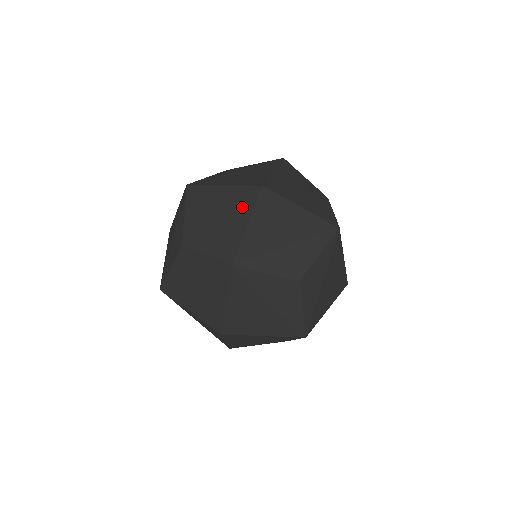
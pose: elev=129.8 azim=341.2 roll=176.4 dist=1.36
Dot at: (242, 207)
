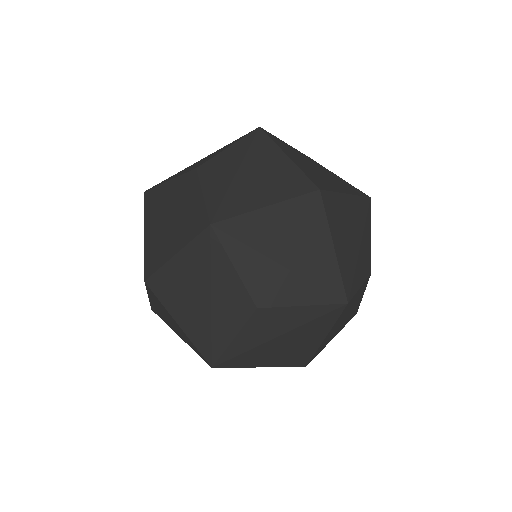
Dot at: occluded
